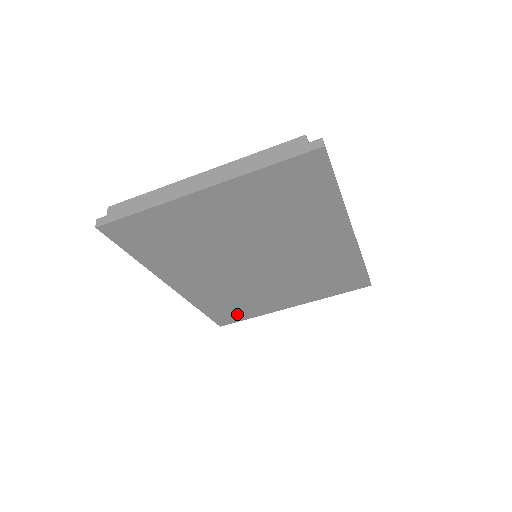
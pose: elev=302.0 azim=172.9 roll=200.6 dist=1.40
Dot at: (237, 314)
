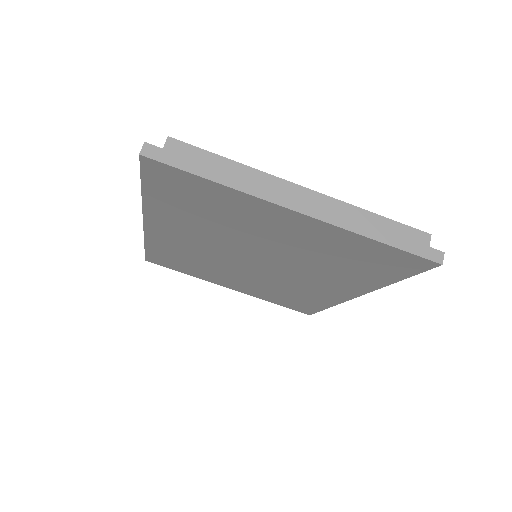
Dot at: (175, 265)
